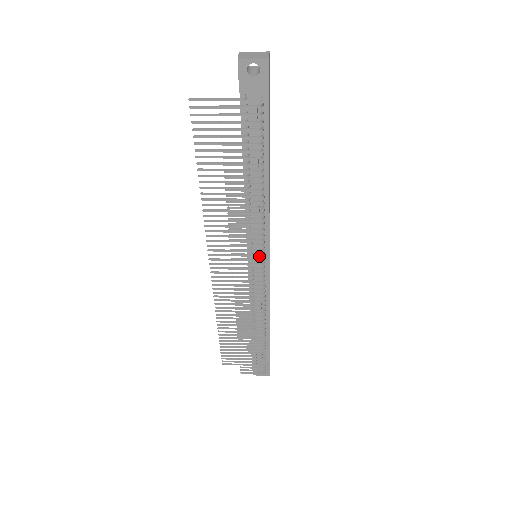
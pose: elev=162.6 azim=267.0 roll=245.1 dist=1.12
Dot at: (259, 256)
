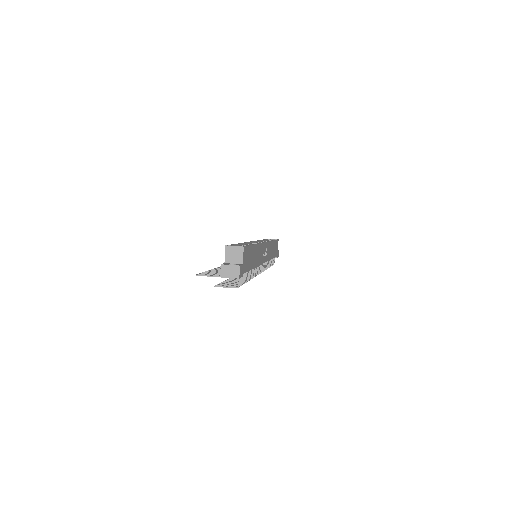
Dot at: occluded
